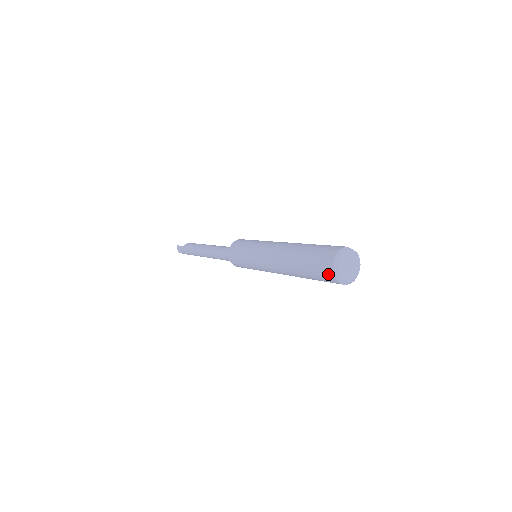
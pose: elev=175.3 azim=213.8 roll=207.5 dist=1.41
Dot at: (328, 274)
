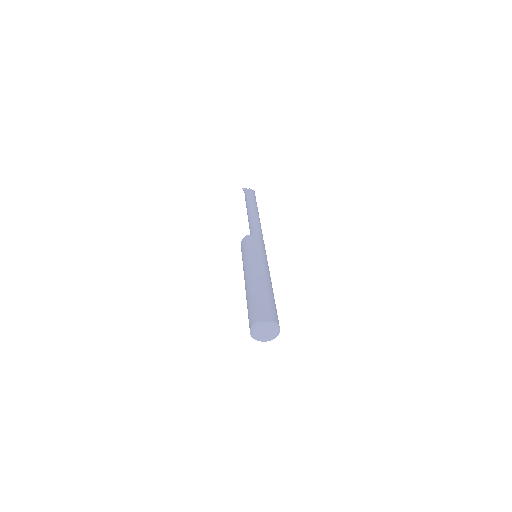
Dot at: occluded
